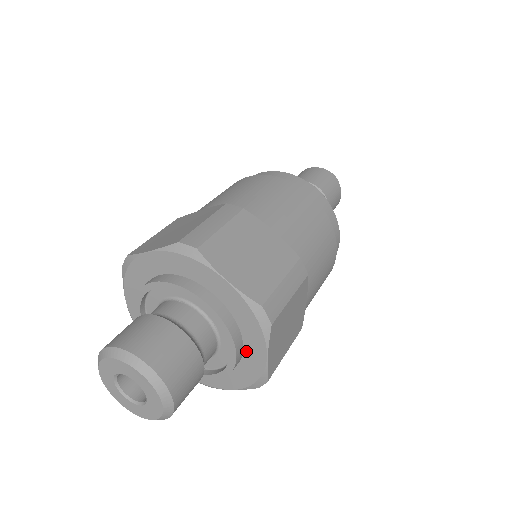
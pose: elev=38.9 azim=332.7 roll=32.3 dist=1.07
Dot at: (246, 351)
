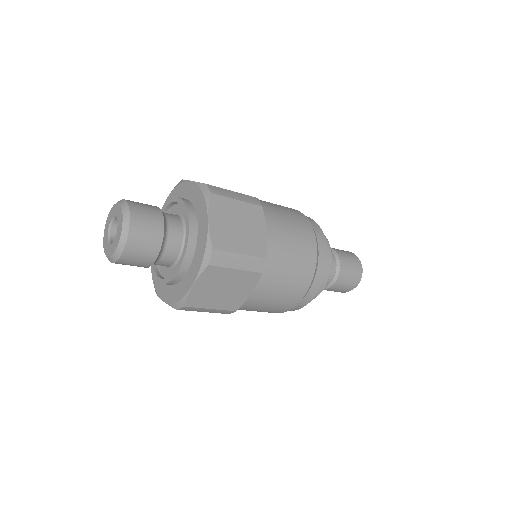
Dot at: (199, 228)
